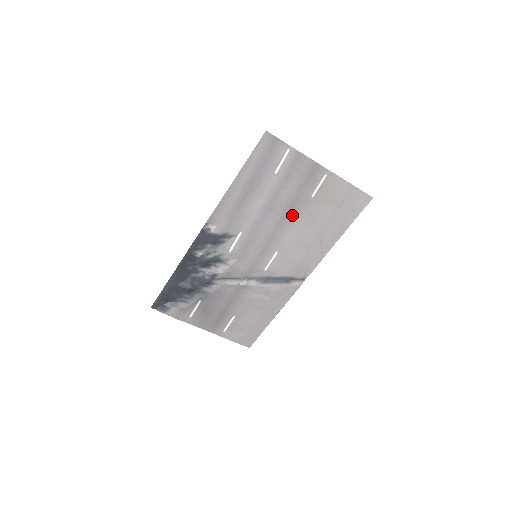
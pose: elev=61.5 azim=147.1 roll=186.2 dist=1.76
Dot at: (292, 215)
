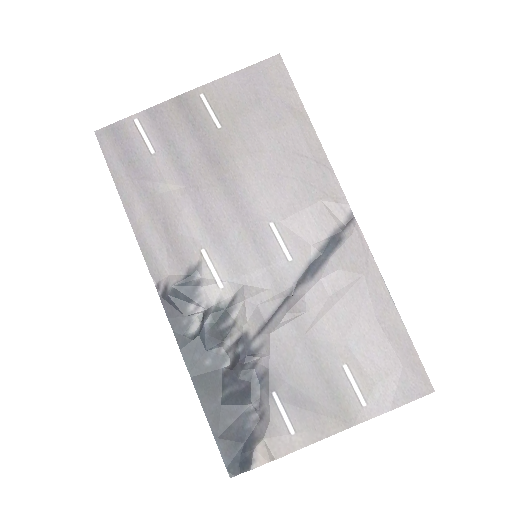
Dot at: (227, 168)
